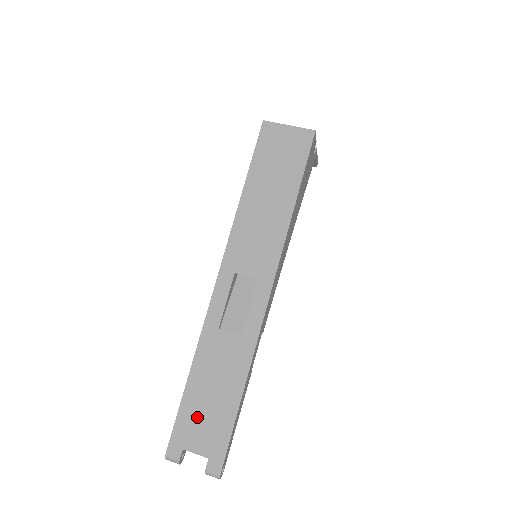
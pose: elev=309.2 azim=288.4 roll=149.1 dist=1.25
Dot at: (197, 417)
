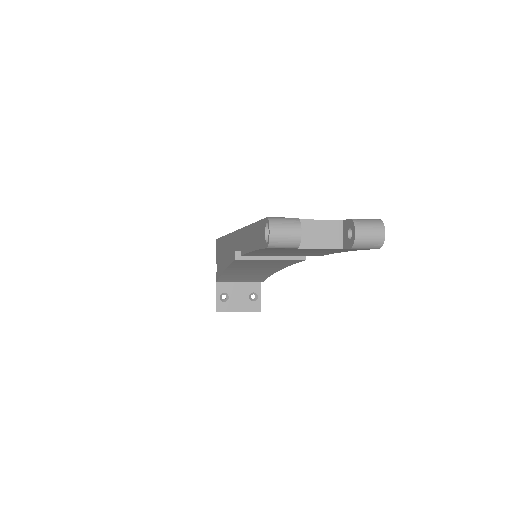
Dot at: occluded
